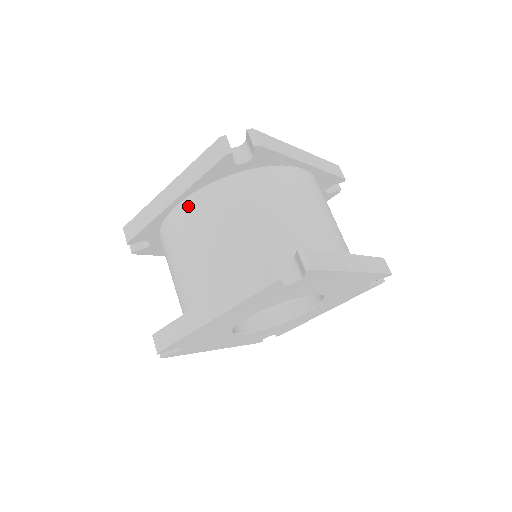
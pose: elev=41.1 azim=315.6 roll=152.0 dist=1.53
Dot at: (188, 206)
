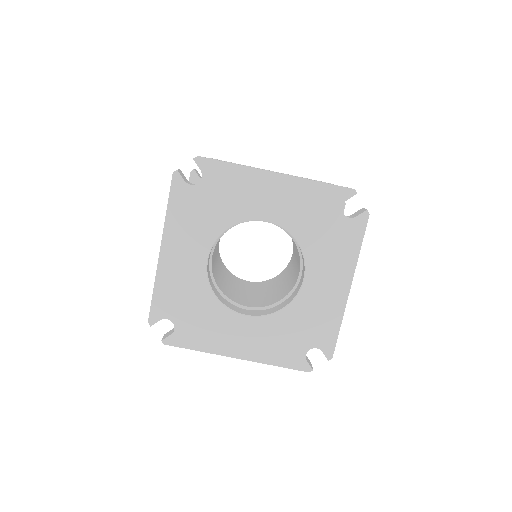
Dot at: occluded
